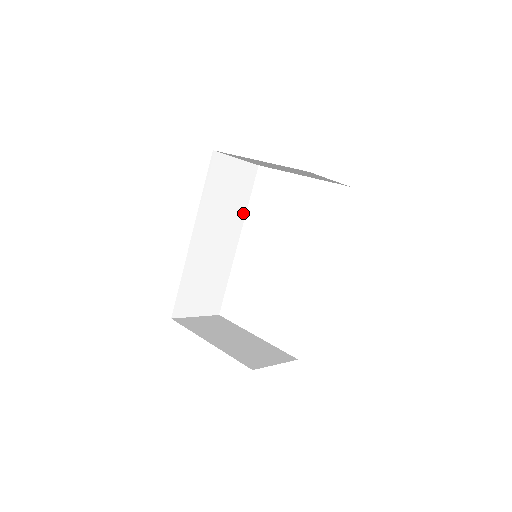
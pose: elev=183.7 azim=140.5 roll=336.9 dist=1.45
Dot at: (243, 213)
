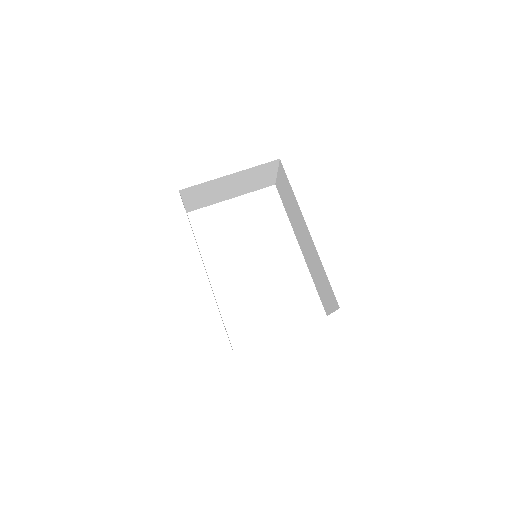
Dot at: occluded
